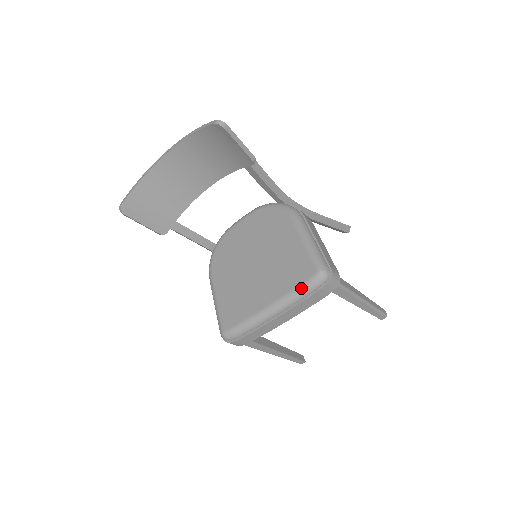
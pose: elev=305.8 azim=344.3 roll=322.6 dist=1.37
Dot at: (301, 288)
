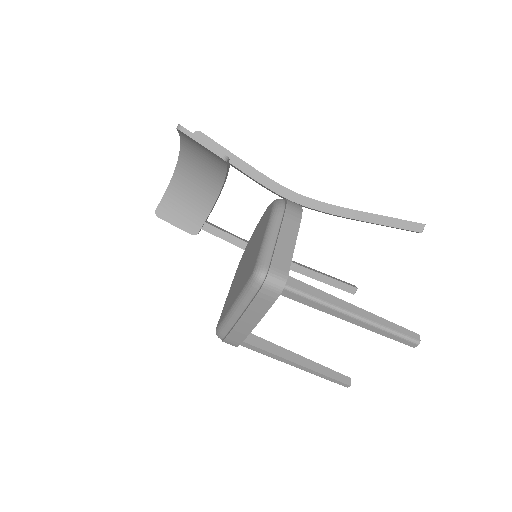
Dot at: (244, 289)
